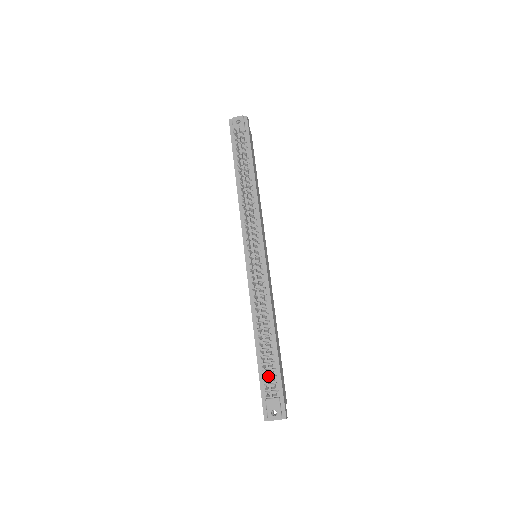
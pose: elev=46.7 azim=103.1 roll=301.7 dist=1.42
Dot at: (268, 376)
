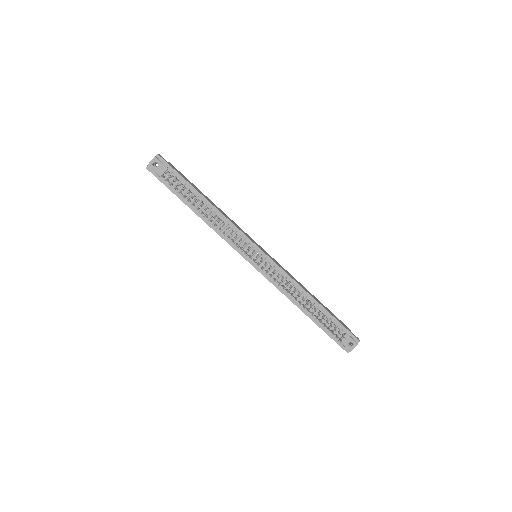
Dot at: (329, 327)
